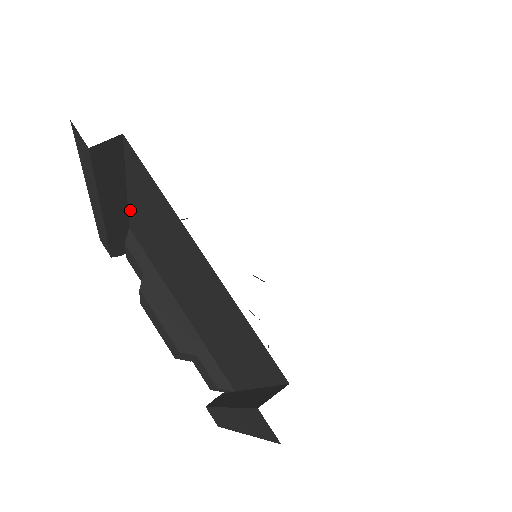
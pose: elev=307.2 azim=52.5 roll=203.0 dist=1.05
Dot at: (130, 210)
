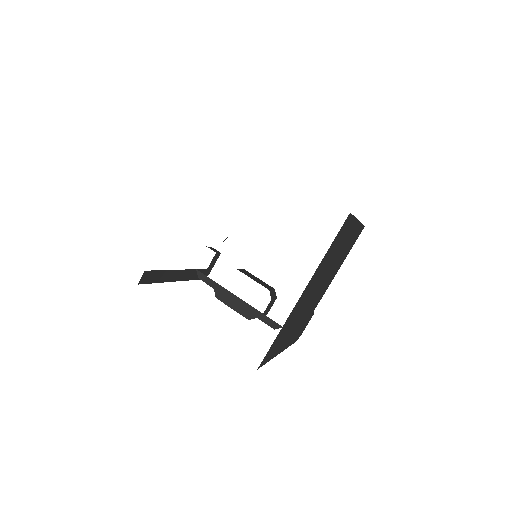
Dot at: occluded
